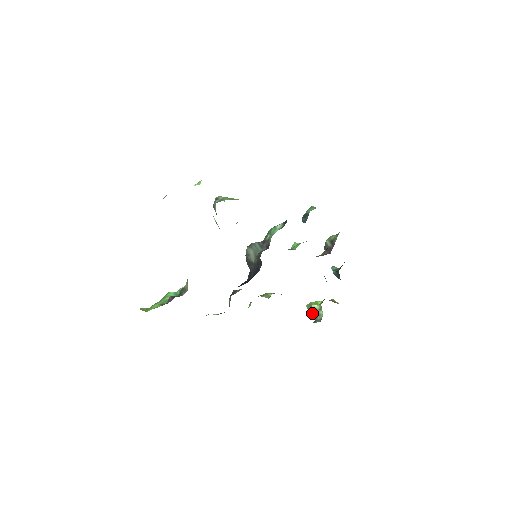
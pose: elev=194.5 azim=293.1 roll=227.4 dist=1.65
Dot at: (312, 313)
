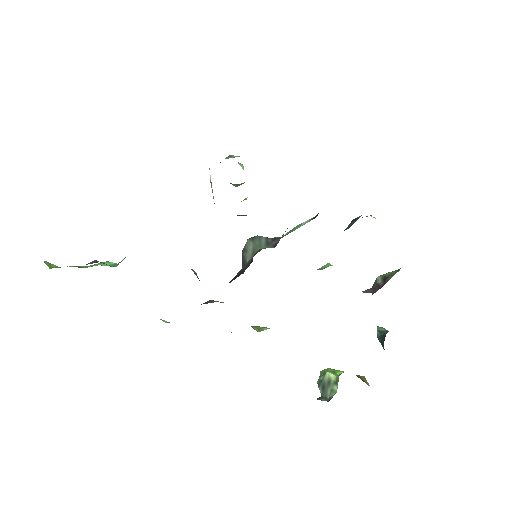
Dot at: (322, 384)
